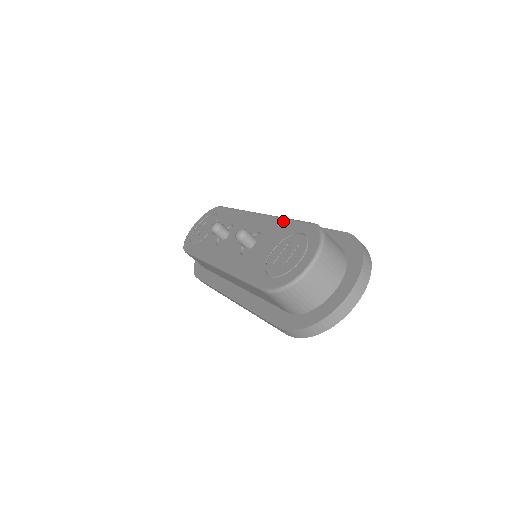
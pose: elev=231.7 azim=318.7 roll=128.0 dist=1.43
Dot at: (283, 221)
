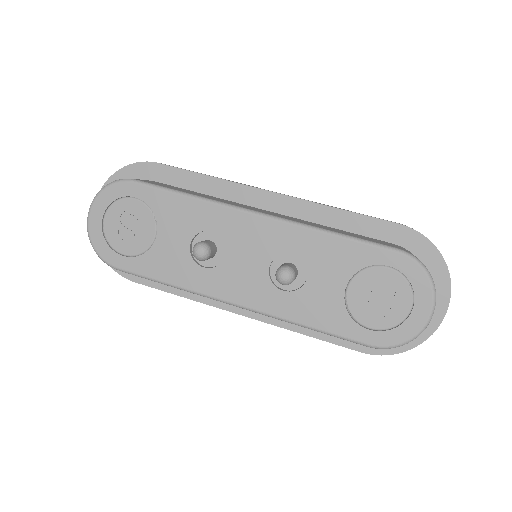
Dot at: (335, 240)
